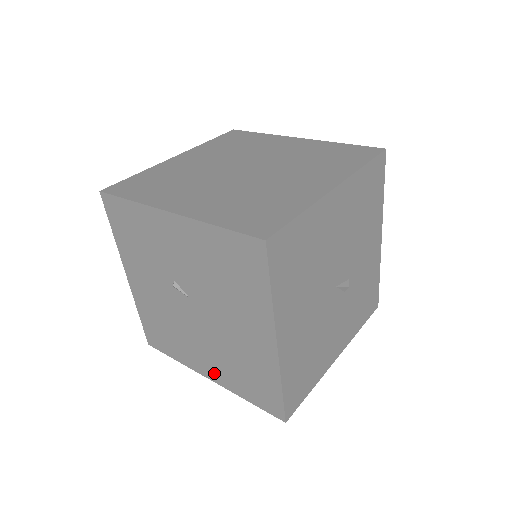
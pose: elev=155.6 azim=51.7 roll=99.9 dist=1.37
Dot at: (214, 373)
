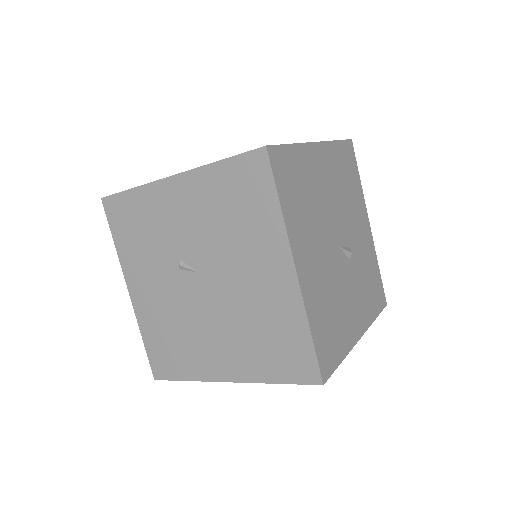
Dot at: (233, 367)
